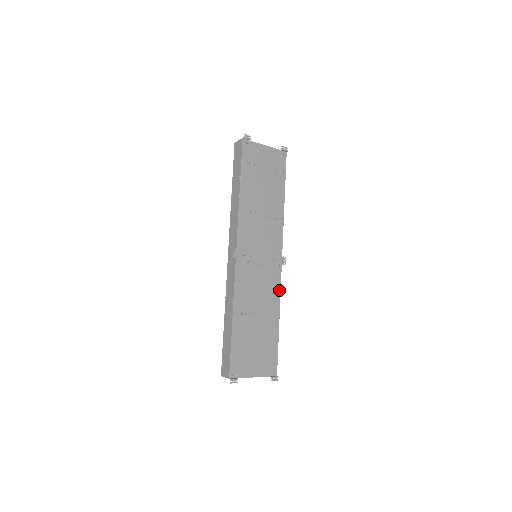
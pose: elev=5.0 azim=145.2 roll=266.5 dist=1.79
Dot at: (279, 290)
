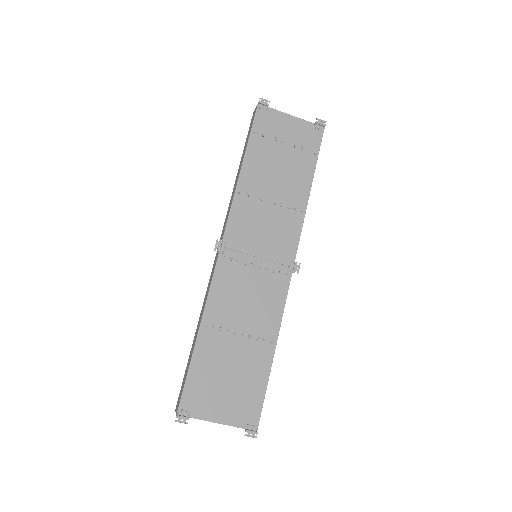
Dot at: (282, 307)
